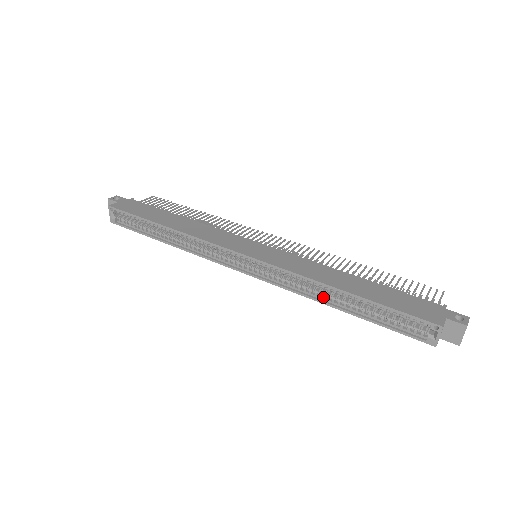
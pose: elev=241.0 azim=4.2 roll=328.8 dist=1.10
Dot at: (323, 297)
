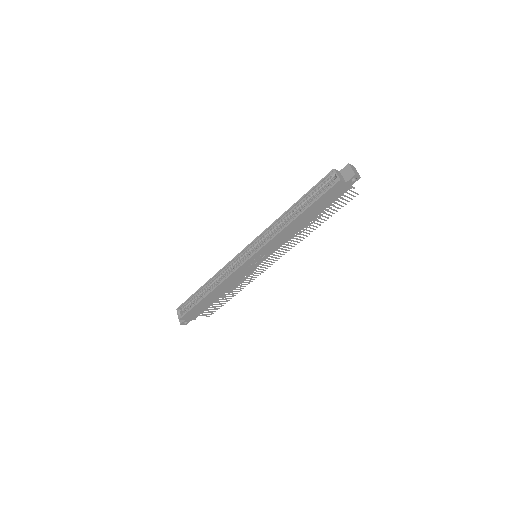
Dot at: (287, 225)
